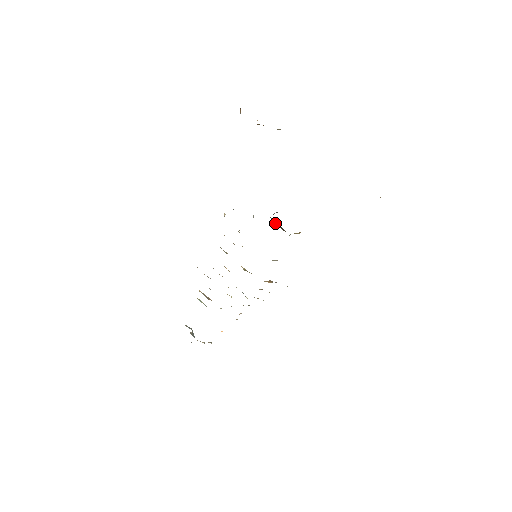
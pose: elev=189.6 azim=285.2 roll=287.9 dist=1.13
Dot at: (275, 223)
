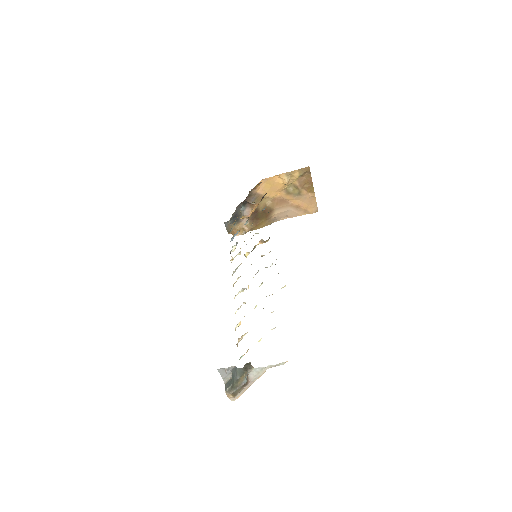
Dot at: occluded
